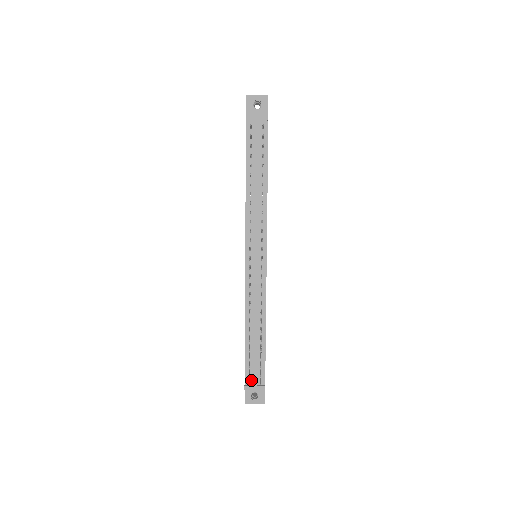
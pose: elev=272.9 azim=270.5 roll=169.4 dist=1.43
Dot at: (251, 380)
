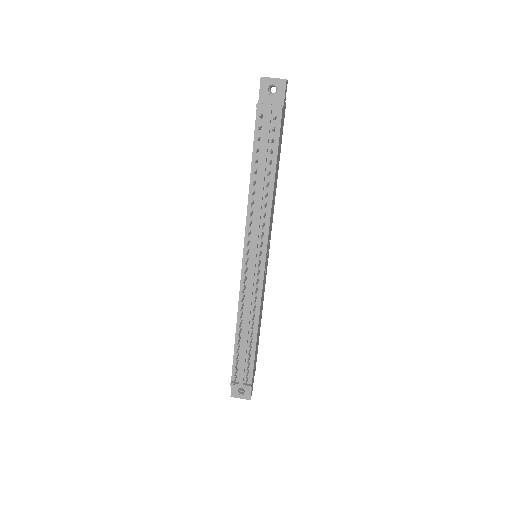
Dot at: (238, 378)
